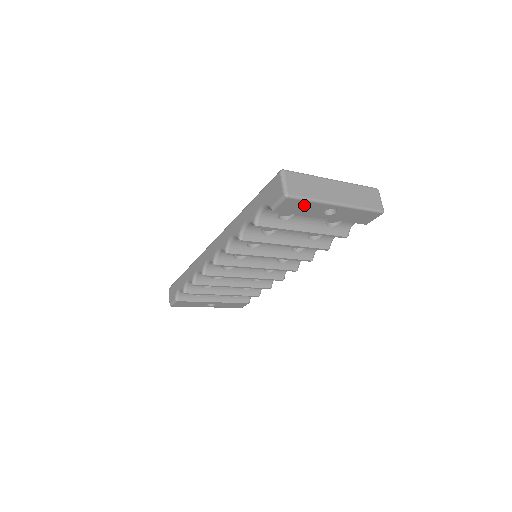
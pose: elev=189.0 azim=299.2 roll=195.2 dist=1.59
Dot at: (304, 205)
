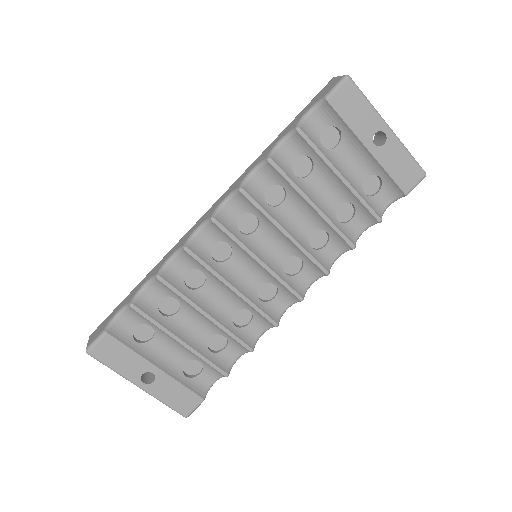
Dot at: (359, 106)
